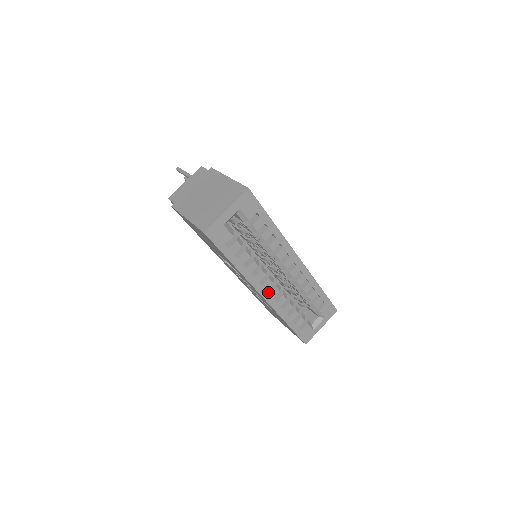
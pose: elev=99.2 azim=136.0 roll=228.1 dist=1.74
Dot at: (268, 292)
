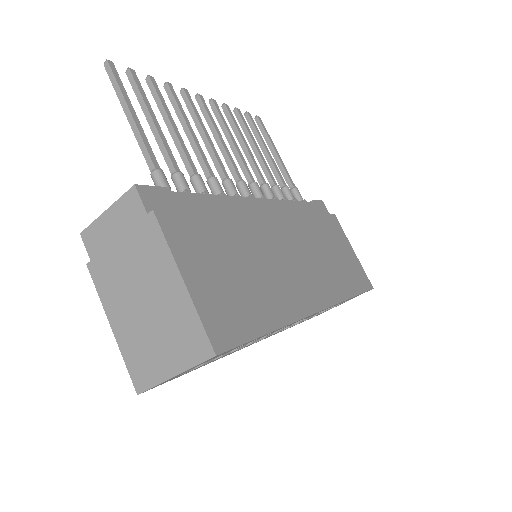
Dot at: occluded
